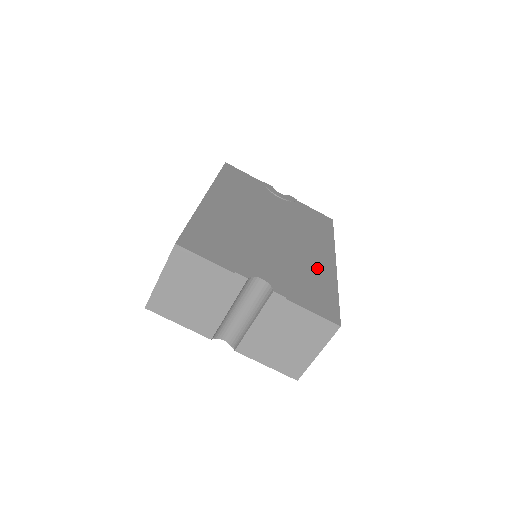
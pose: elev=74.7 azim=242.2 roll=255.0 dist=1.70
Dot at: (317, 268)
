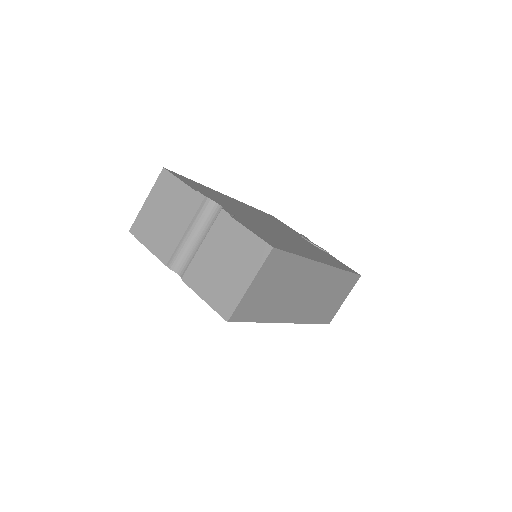
Dot at: (295, 247)
